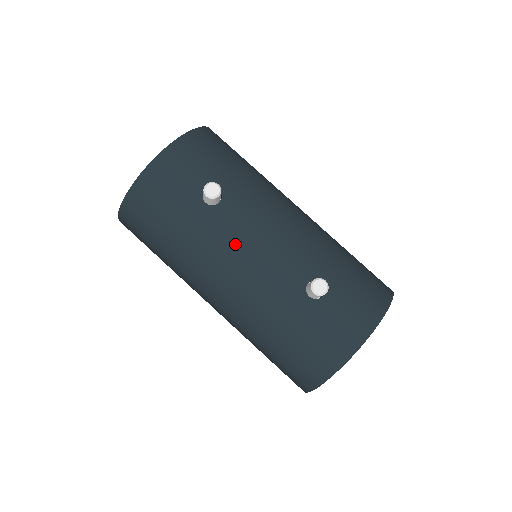
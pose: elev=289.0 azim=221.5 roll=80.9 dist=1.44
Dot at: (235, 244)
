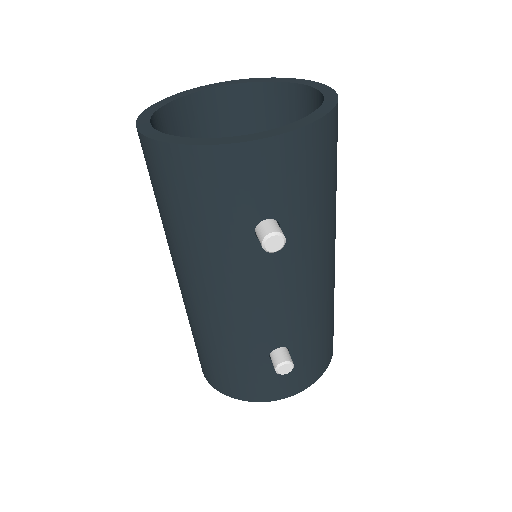
Dot at: (247, 286)
